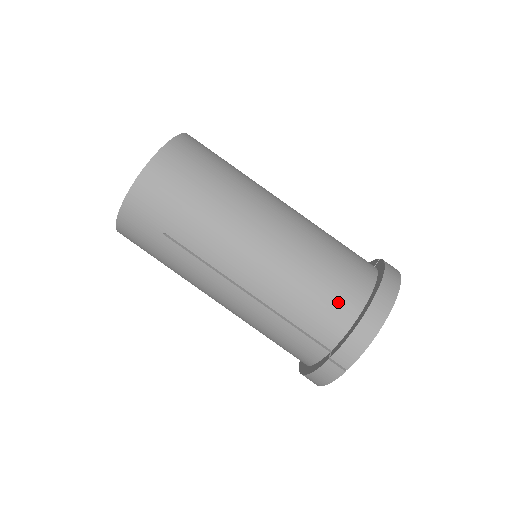
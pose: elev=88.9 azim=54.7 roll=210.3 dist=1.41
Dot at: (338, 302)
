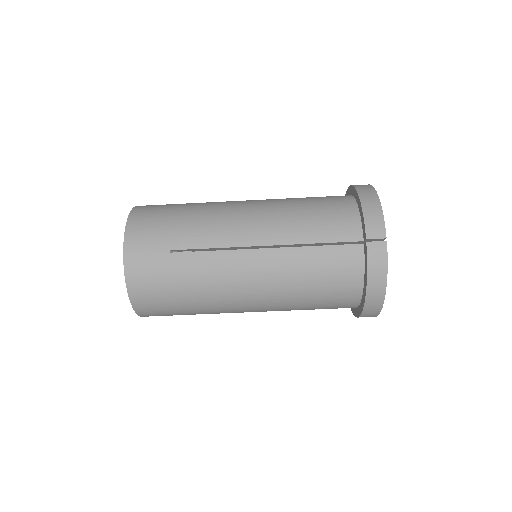
Dot at: occluded
